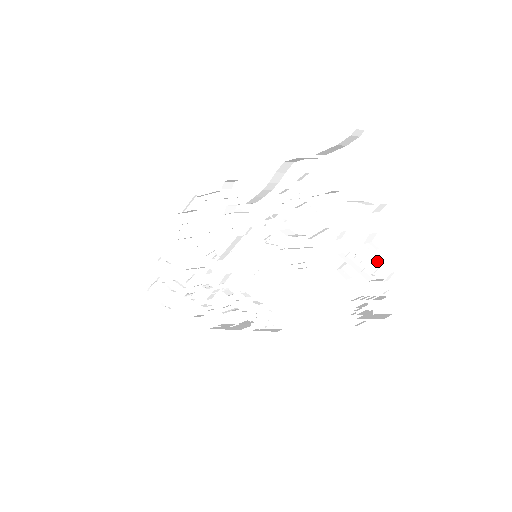
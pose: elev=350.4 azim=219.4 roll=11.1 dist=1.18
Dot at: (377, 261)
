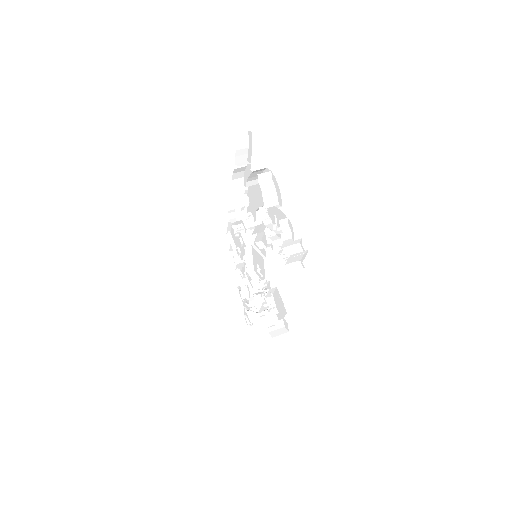
Dot at: (281, 216)
